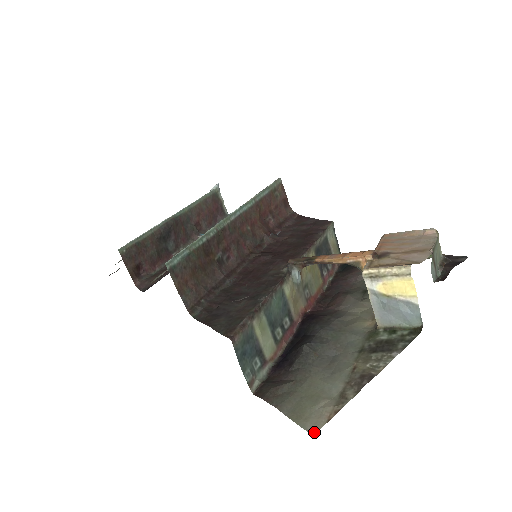
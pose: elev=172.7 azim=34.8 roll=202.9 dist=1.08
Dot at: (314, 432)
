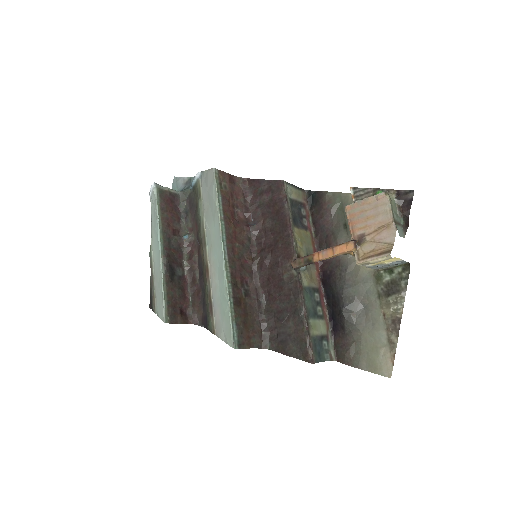
Dot at: (390, 376)
